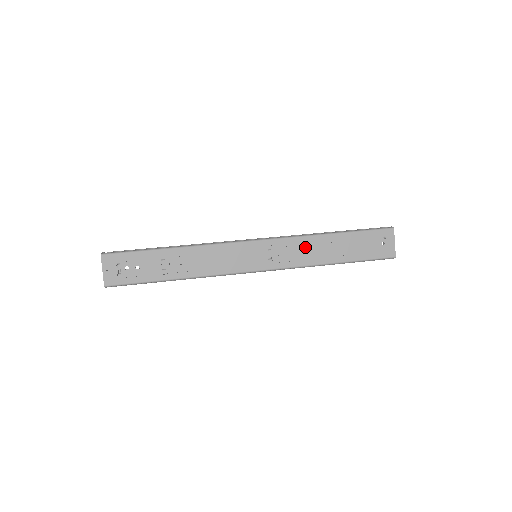
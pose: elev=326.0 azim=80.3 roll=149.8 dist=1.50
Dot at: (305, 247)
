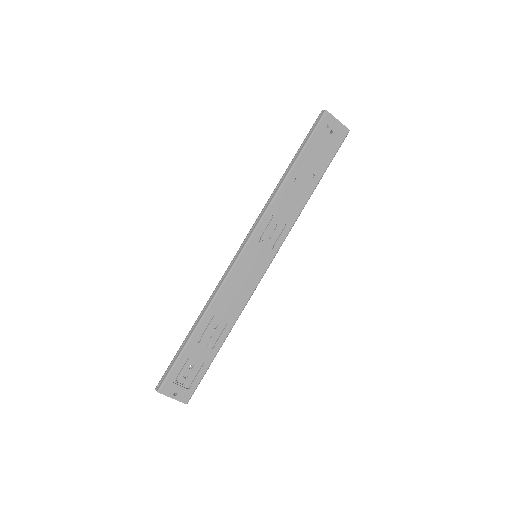
Dot at: (282, 207)
